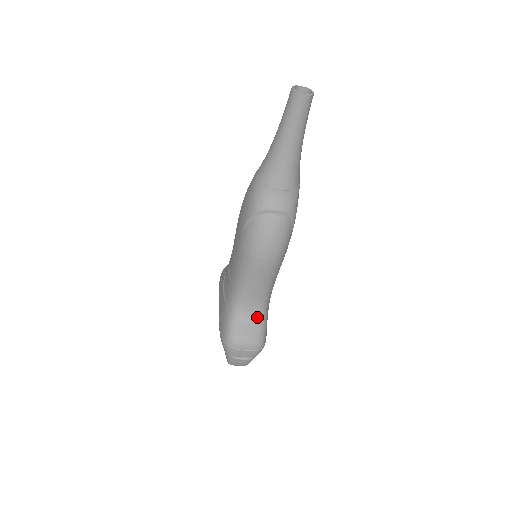
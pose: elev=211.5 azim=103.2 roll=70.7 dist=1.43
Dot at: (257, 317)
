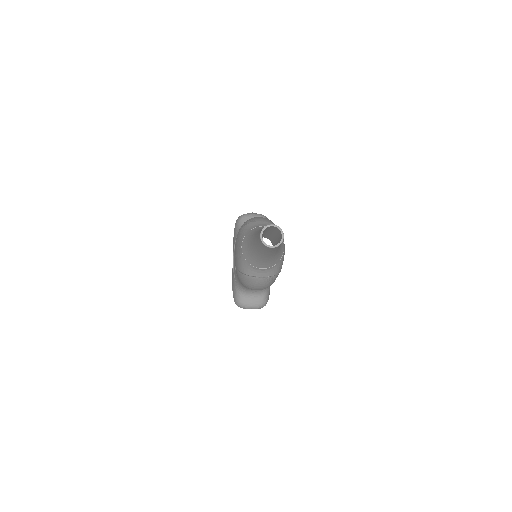
Dot at: (259, 293)
